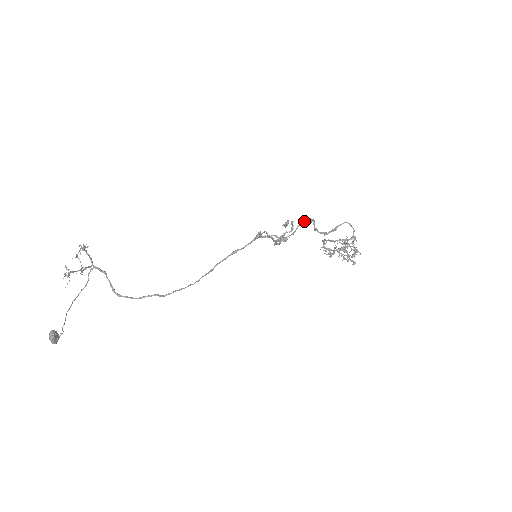
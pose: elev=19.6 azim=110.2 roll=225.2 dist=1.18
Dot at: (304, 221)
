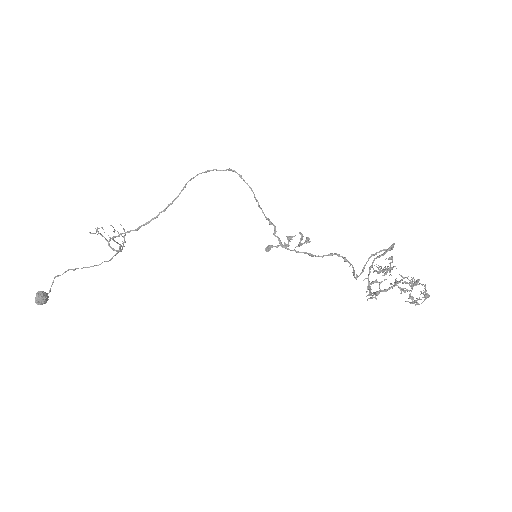
Dot at: (331, 254)
